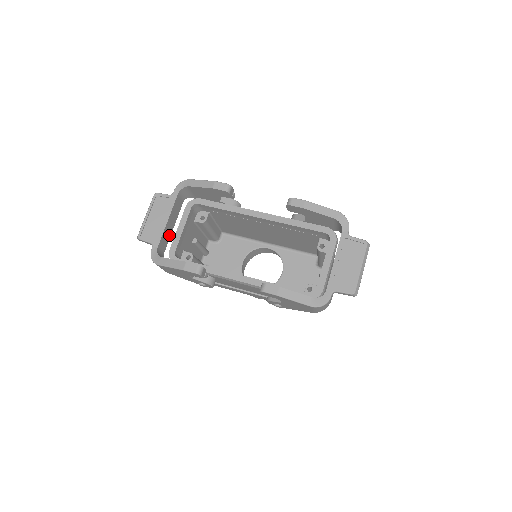
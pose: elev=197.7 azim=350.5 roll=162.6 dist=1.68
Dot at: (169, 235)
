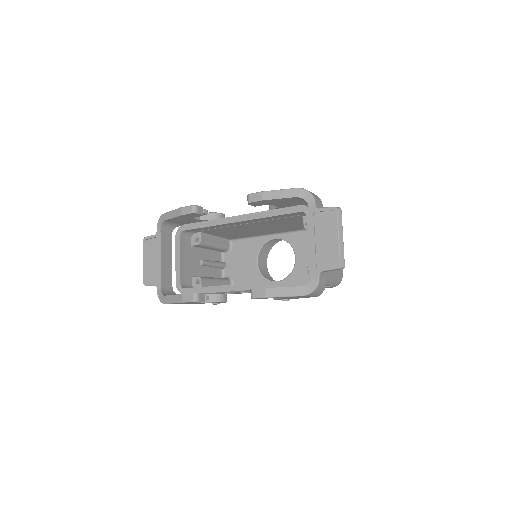
Dot at: (170, 270)
